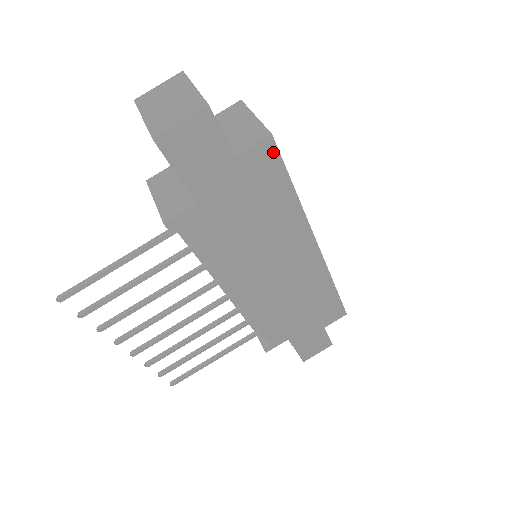
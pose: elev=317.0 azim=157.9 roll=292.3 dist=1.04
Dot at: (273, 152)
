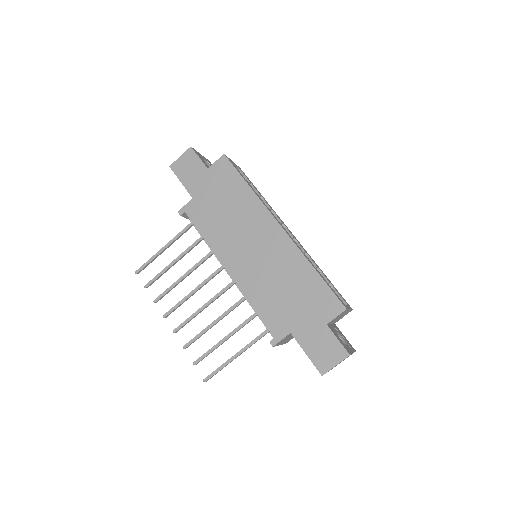
Dot at: (227, 163)
